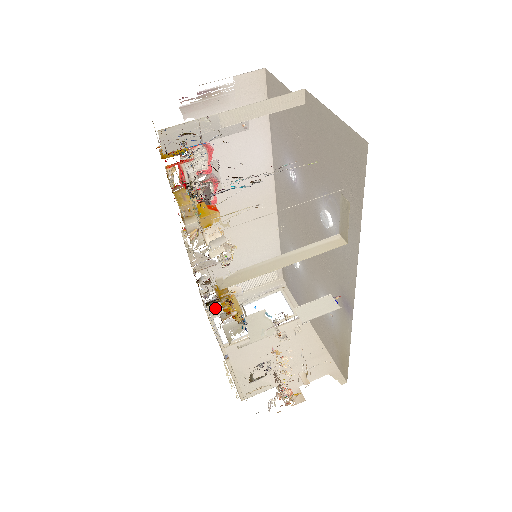
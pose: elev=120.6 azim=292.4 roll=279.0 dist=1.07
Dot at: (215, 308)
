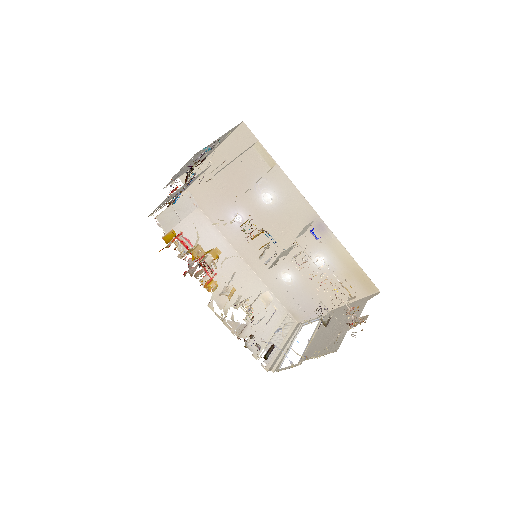
Dot at: (274, 365)
